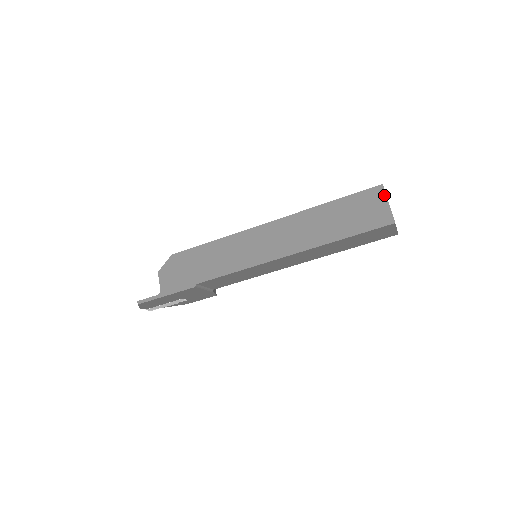
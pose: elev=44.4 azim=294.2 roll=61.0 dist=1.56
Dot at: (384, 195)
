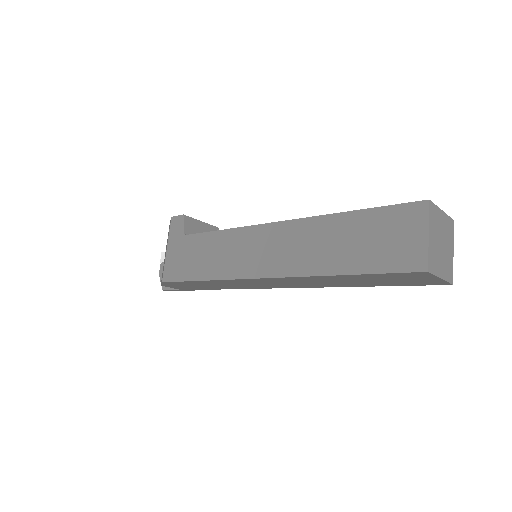
Dot at: (432, 276)
